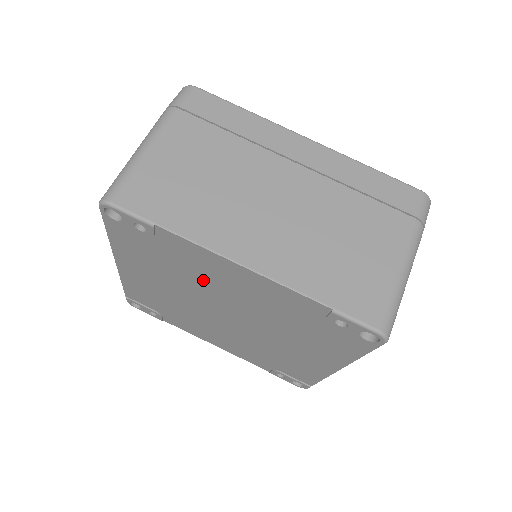
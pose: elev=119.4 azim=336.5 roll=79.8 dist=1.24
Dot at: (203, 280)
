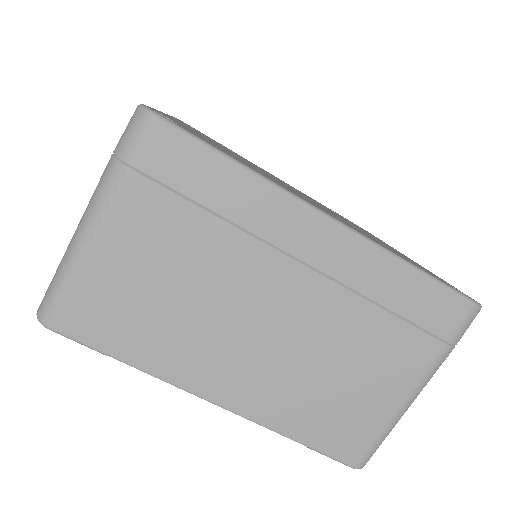
Dot at: occluded
